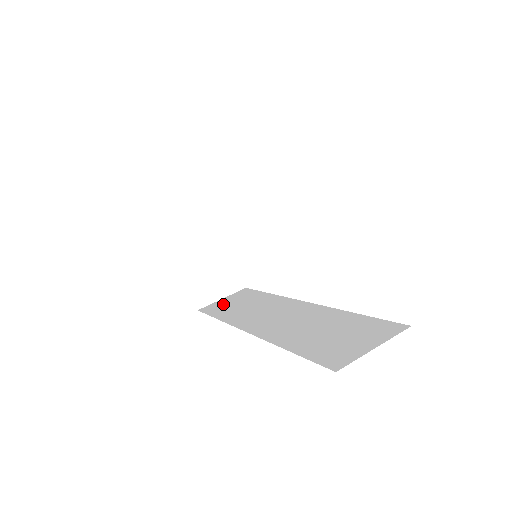
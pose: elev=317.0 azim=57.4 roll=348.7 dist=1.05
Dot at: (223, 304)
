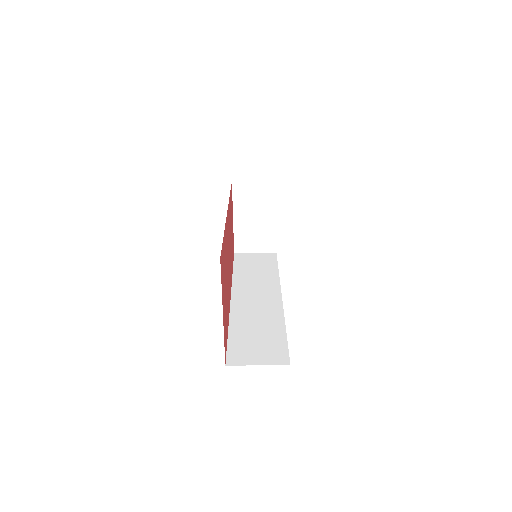
Dot at: (249, 259)
